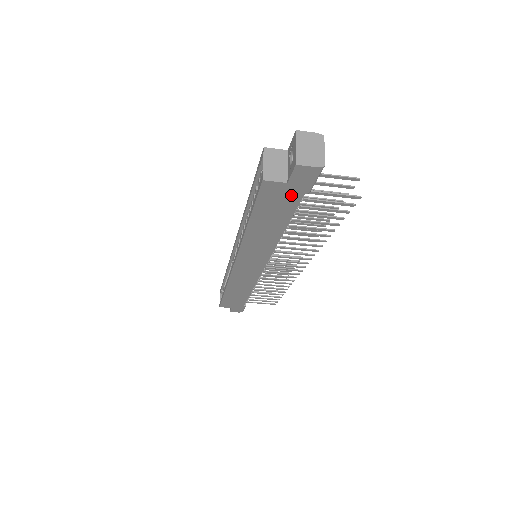
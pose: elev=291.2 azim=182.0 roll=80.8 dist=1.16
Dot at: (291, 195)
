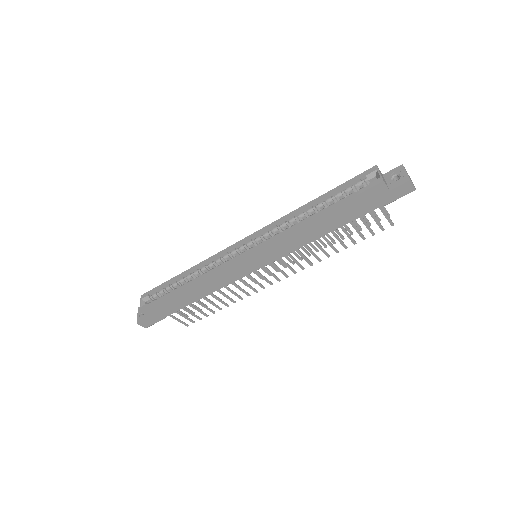
Dot at: (378, 201)
